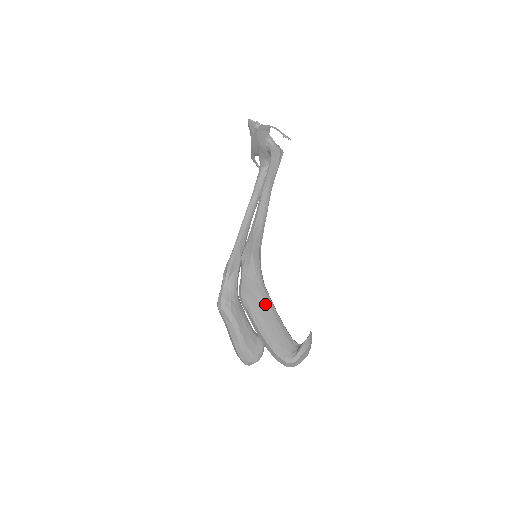
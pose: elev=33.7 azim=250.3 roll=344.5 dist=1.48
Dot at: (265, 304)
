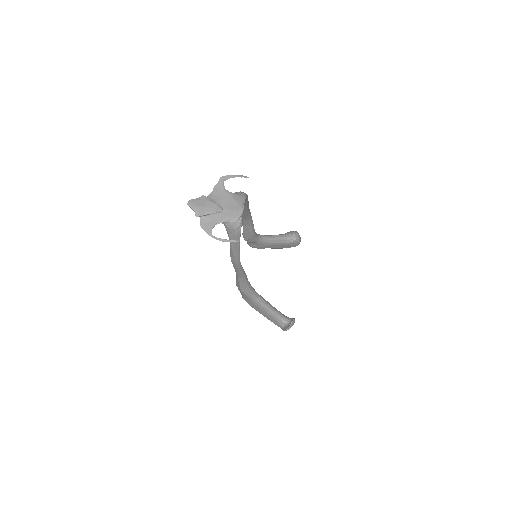
Dot at: (259, 308)
